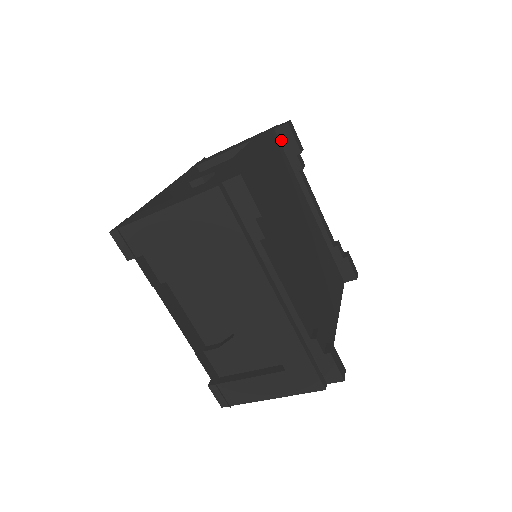
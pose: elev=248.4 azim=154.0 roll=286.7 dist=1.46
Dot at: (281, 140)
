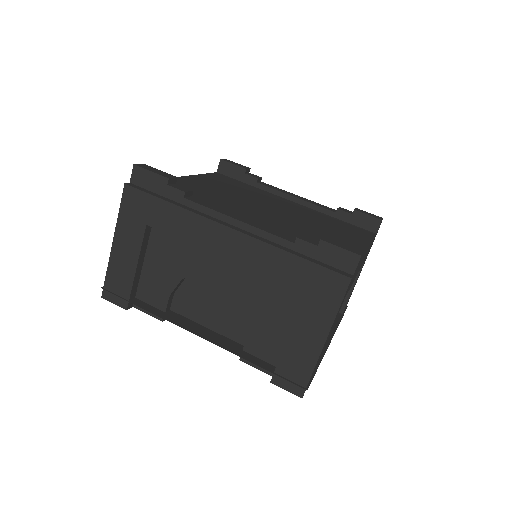
Dot at: (227, 175)
